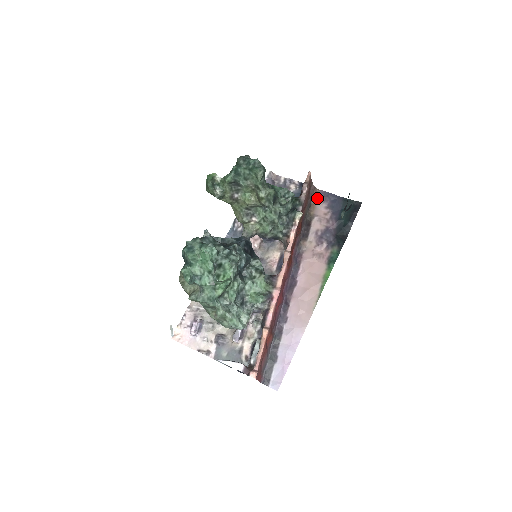
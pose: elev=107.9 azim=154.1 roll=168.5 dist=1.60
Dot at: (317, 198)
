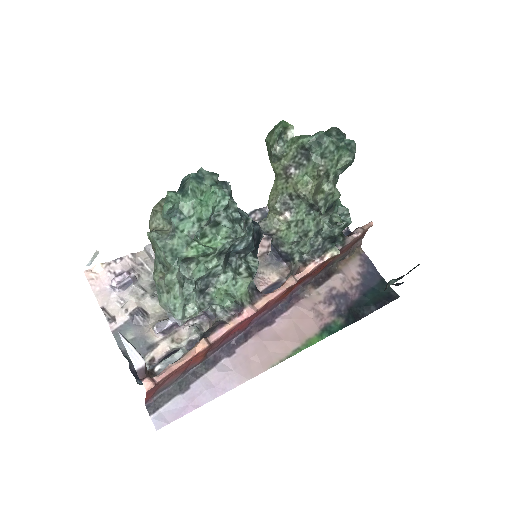
Dot at: (355, 257)
